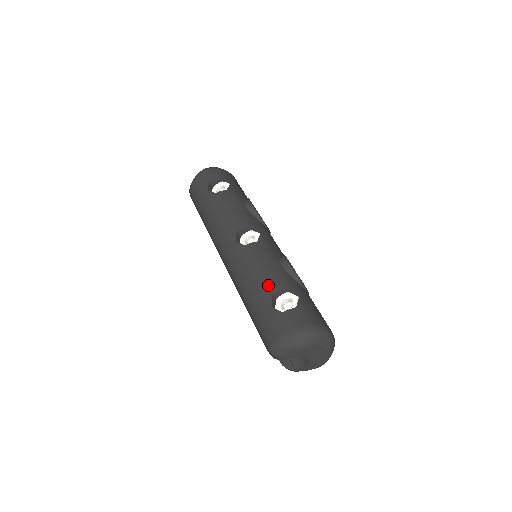
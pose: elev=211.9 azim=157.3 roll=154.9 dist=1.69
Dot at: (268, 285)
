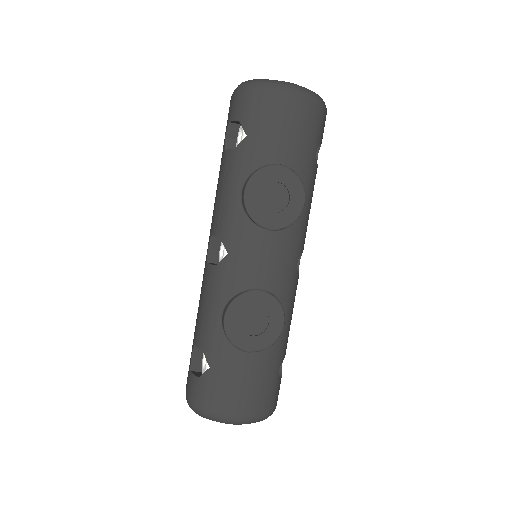
Dot at: (196, 332)
